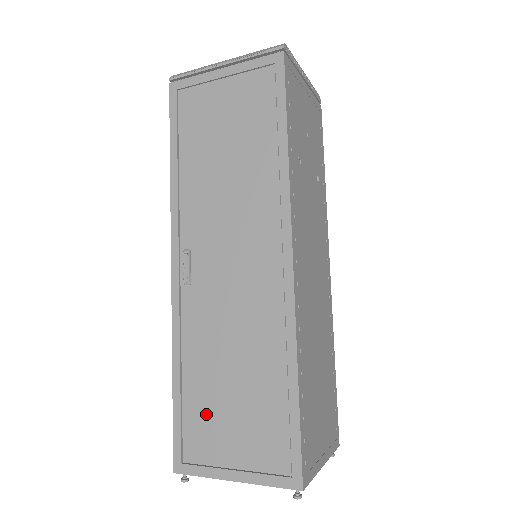
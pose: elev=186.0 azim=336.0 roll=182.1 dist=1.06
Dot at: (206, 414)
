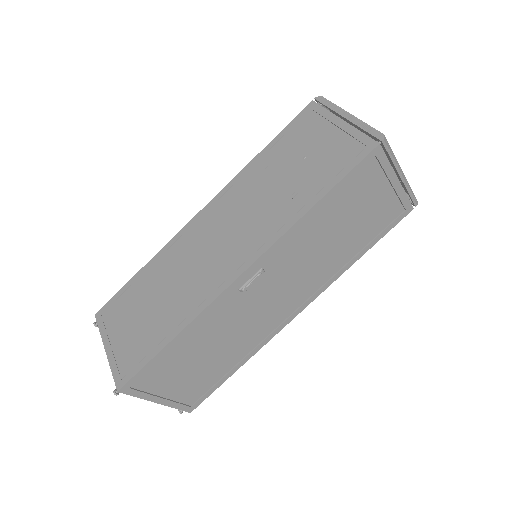
Dot at: (174, 367)
